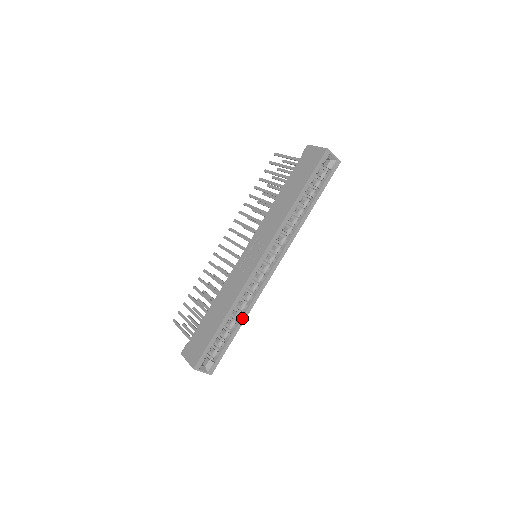
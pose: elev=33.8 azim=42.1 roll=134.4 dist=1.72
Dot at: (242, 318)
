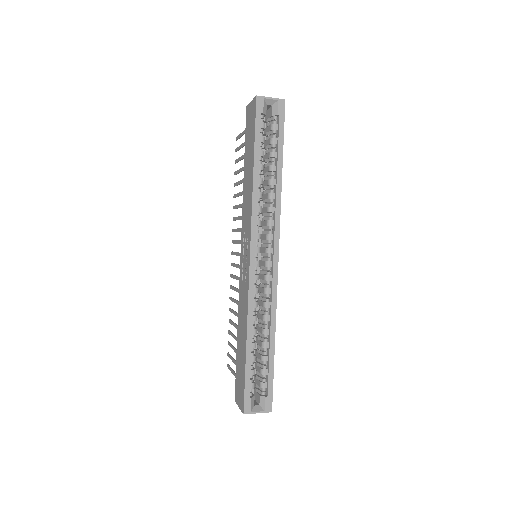
Dot at: (270, 332)
